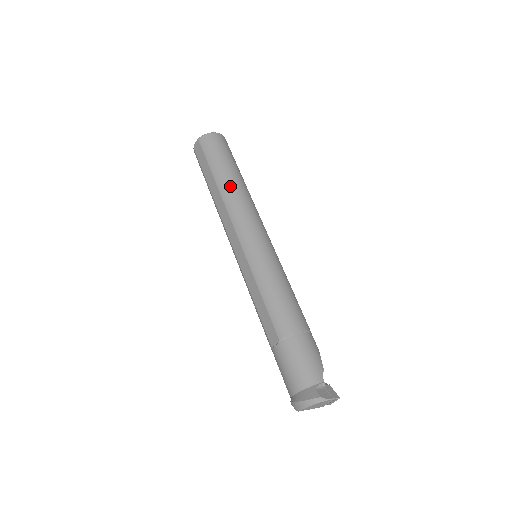
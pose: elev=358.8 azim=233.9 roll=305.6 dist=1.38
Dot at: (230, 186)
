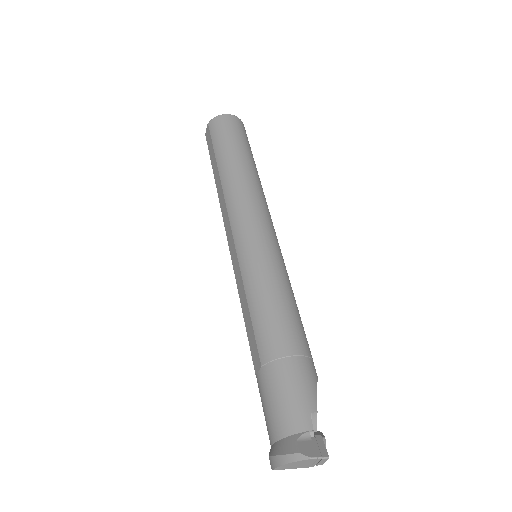
Dot at: (232, 172)
